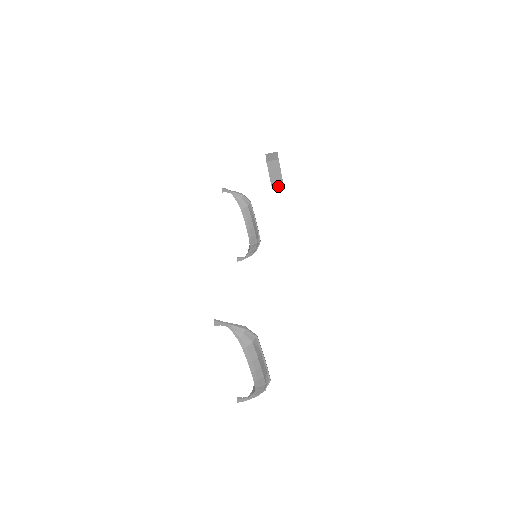
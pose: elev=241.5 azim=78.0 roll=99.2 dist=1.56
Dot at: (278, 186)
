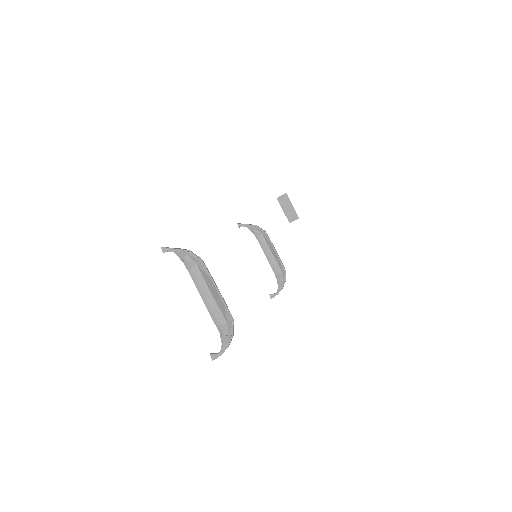
Dot at: (294, 219)
